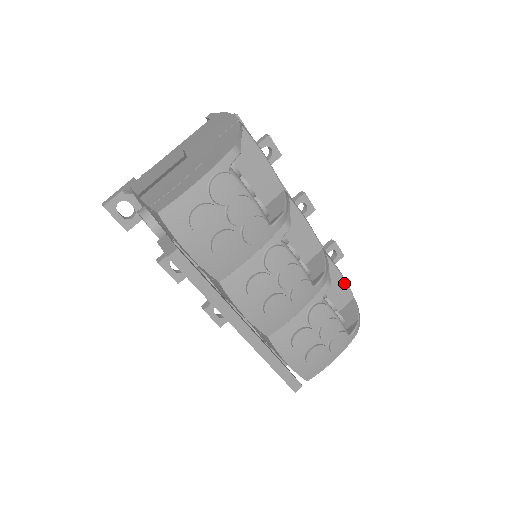
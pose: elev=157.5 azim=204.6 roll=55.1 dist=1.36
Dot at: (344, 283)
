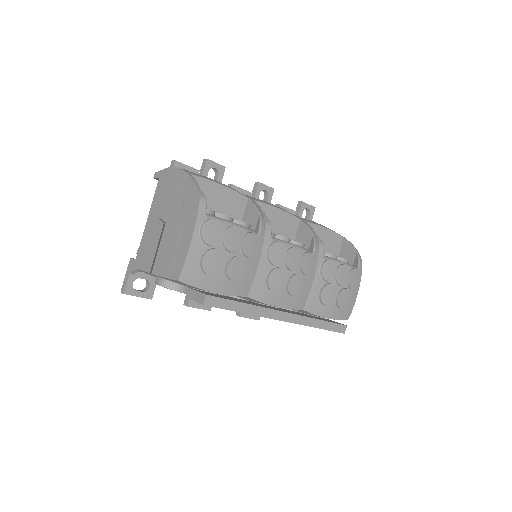
Dot at: (330, 232)
